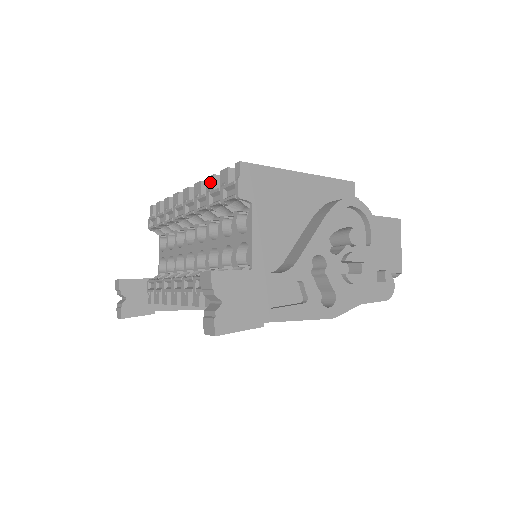
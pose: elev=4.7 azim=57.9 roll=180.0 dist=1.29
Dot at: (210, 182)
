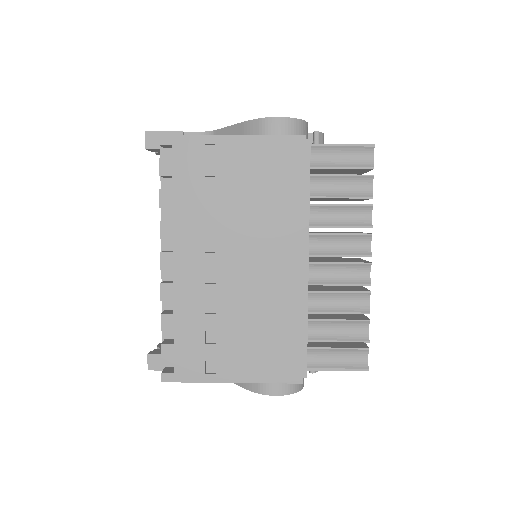
Dot at: (162, 322)
